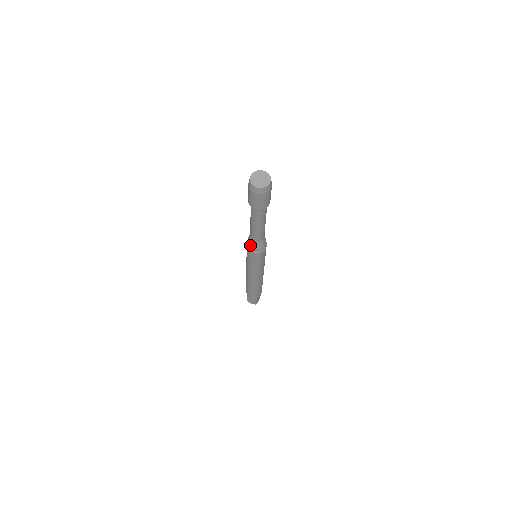
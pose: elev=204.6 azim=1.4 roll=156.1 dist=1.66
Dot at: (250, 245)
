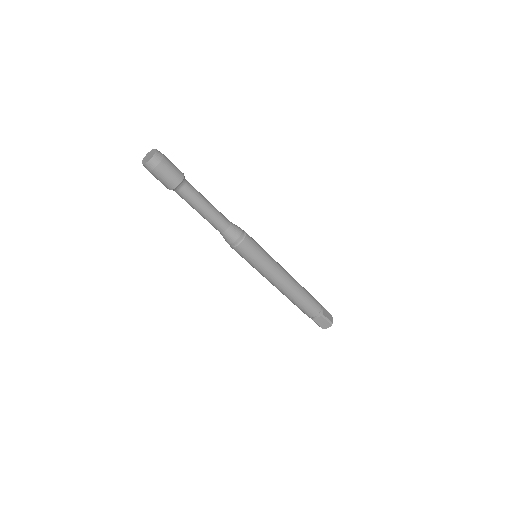
Dot at: (228, 241)
